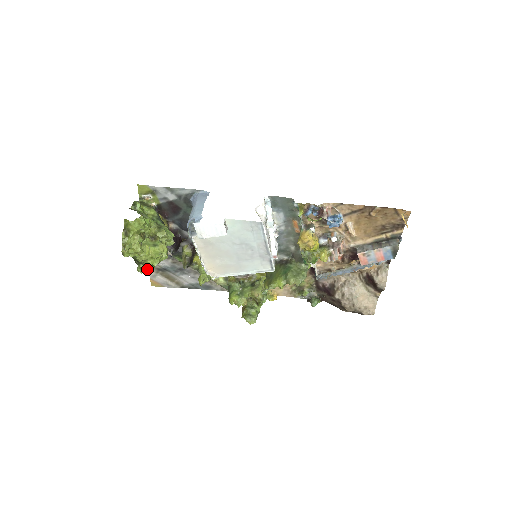
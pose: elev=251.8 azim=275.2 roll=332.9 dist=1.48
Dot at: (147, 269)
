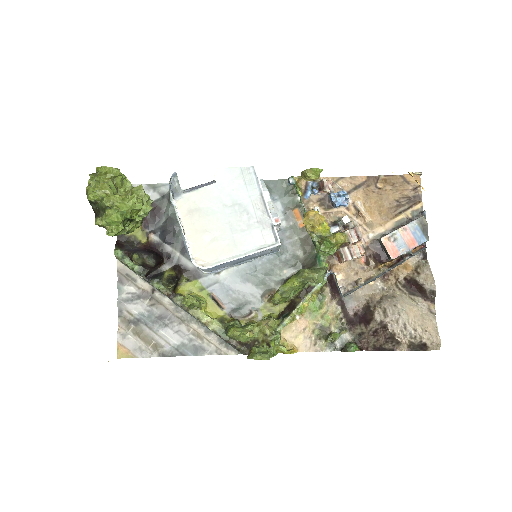
Dot at: (114, 216)
